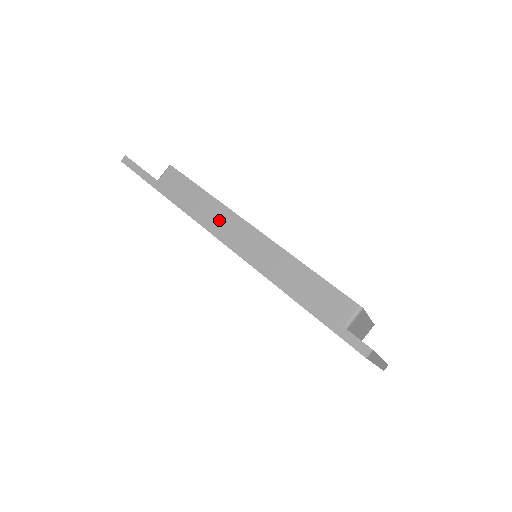
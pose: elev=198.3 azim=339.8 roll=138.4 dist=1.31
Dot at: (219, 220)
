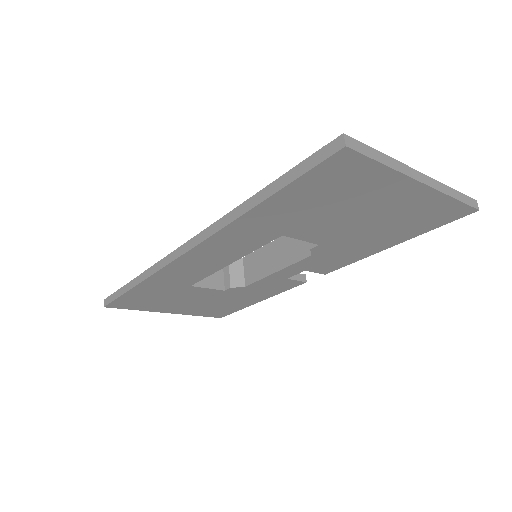
Dot at: occluded
